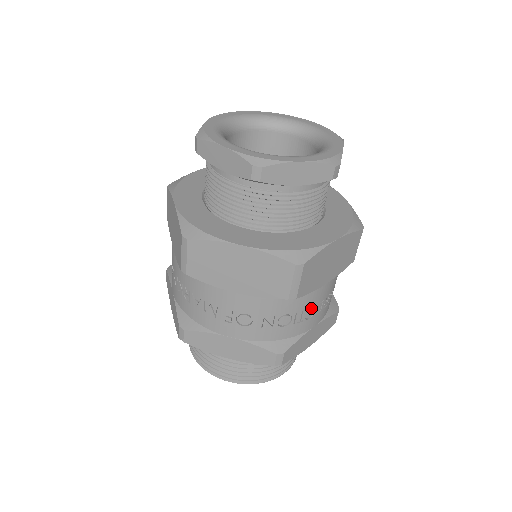
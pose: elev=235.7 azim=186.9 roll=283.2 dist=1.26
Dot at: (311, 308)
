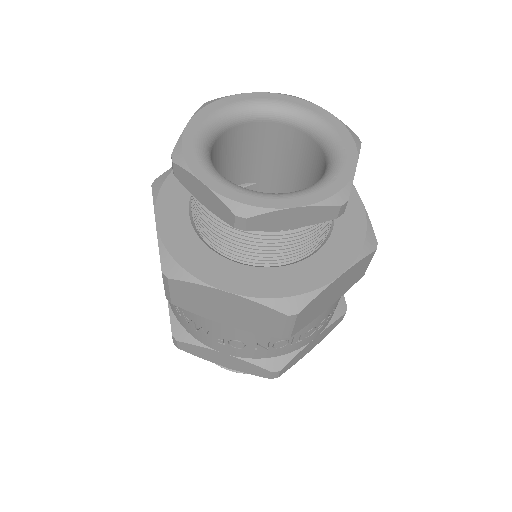
Dot at: (311, 329)
